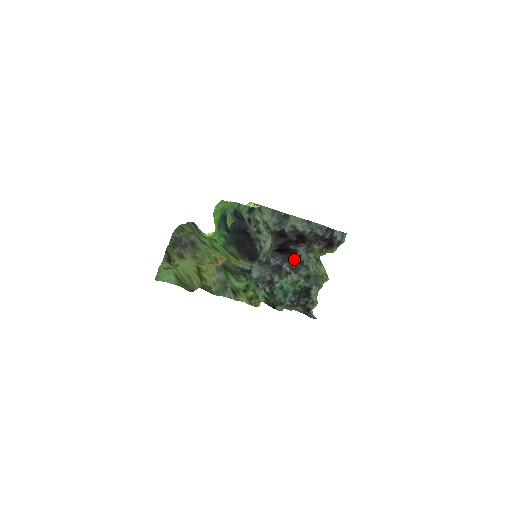
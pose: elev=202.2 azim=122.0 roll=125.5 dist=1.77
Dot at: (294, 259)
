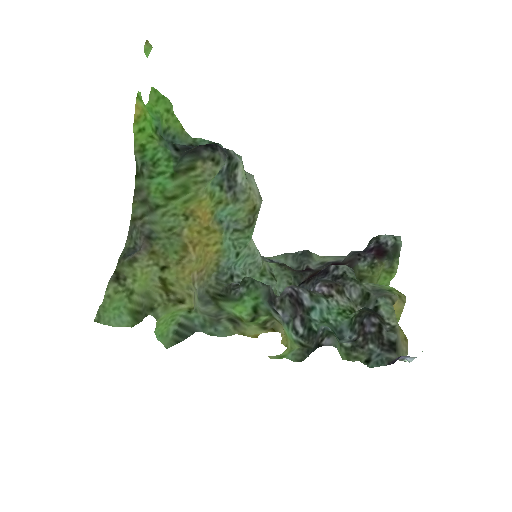
Dot at: (330, 276)
